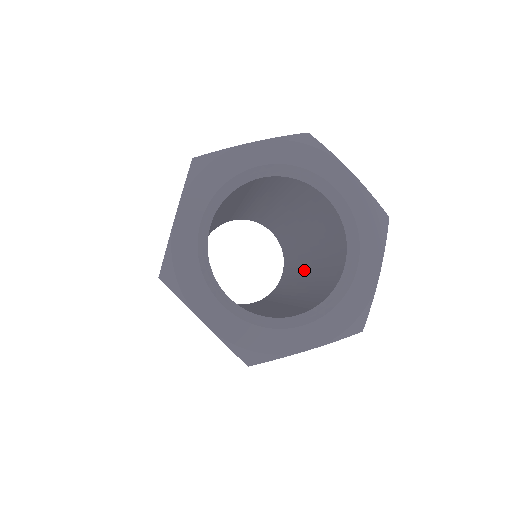
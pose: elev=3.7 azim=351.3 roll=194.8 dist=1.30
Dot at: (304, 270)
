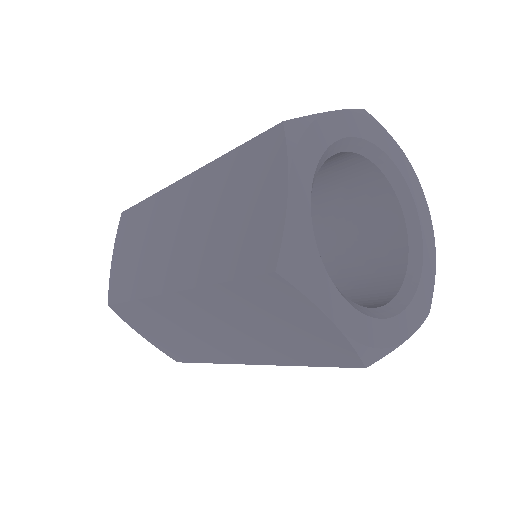
Dot at: occluded
